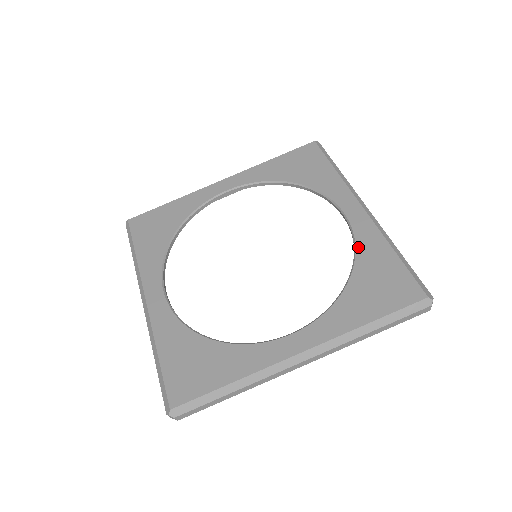
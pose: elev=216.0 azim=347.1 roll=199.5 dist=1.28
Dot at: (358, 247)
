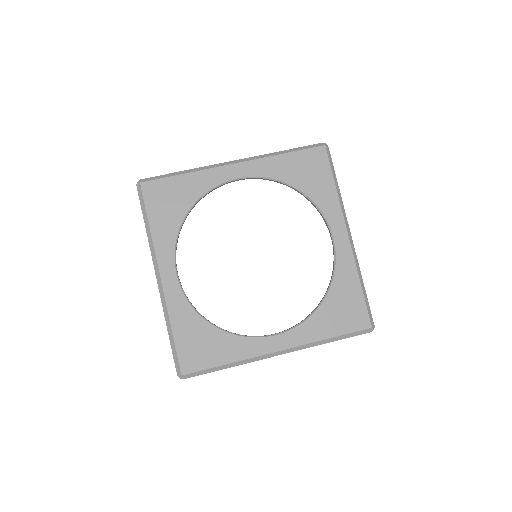
Dot at: (336, 273)
